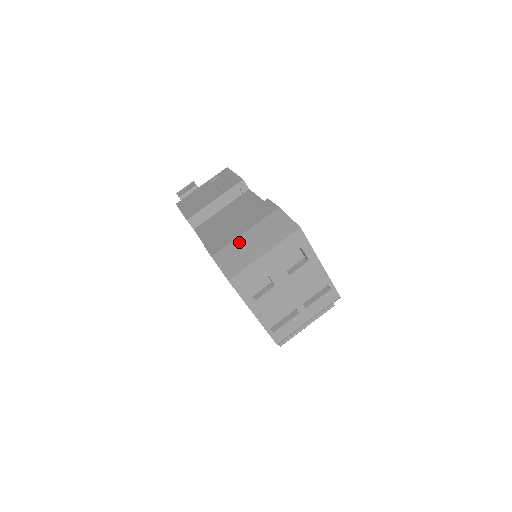
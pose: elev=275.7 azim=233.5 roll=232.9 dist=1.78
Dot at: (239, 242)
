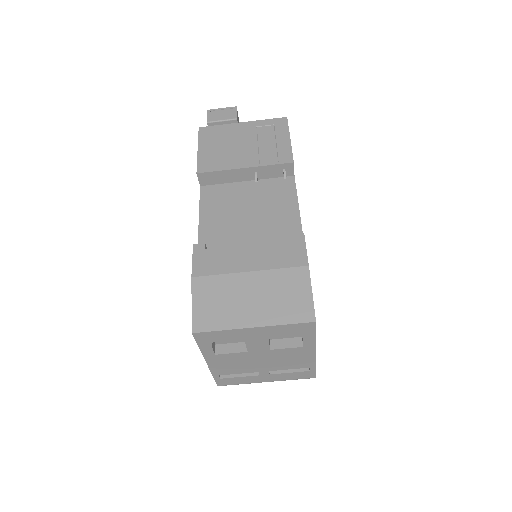
Dot at: (234, 282)
